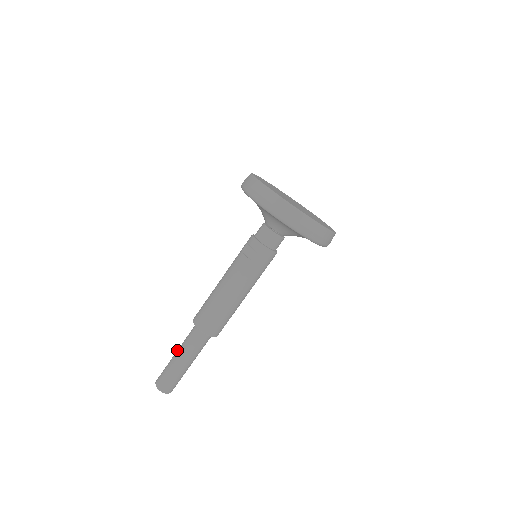
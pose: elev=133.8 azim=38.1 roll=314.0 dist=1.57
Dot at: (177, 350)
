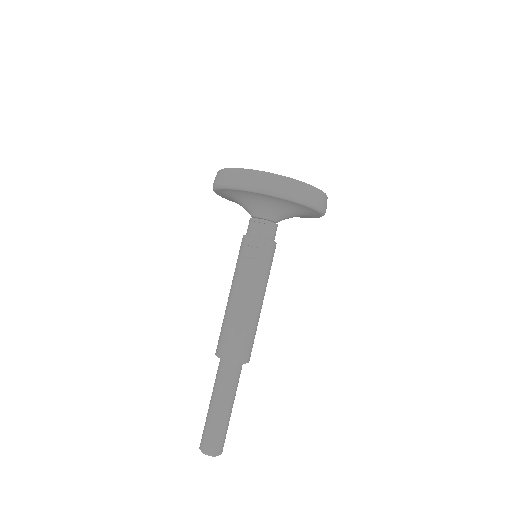
Dot at: (211, 399)
